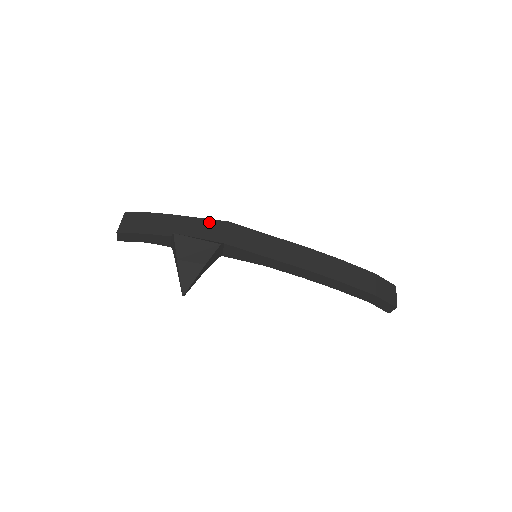
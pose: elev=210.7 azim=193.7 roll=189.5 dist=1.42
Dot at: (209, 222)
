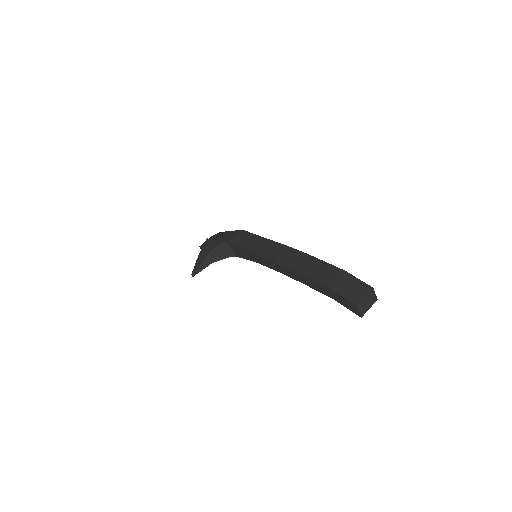
Dot at: (234, 232)
